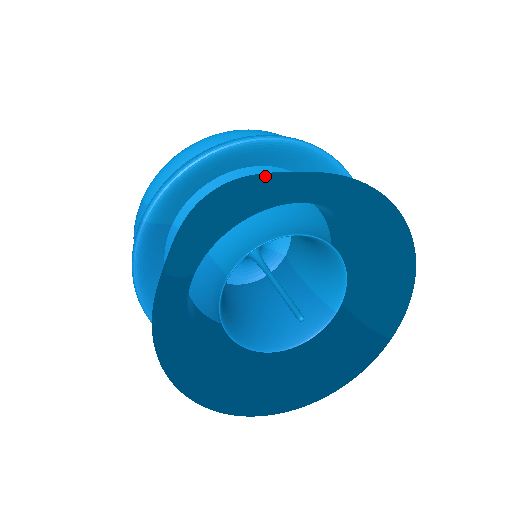
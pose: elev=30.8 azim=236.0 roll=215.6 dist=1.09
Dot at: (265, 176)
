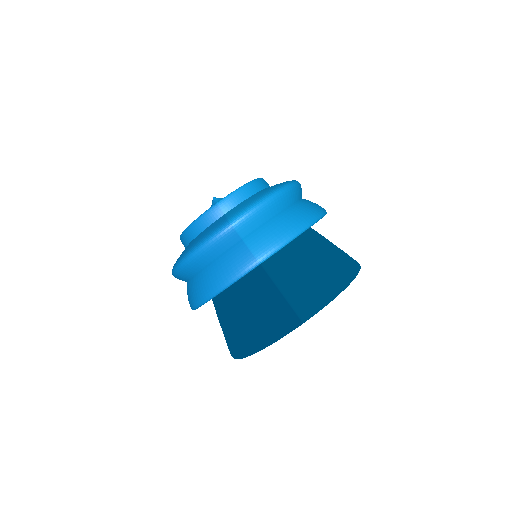
Dot at: (338, 261)
